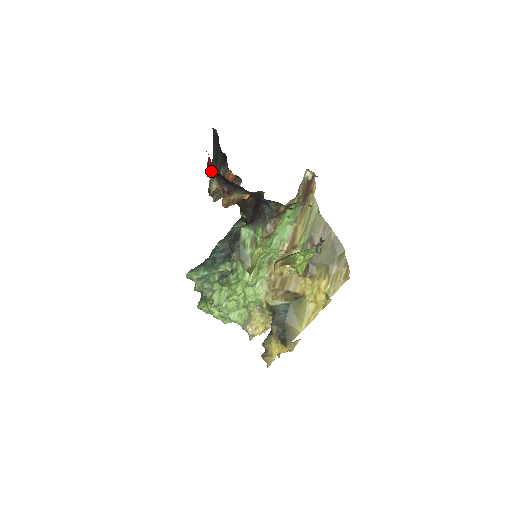
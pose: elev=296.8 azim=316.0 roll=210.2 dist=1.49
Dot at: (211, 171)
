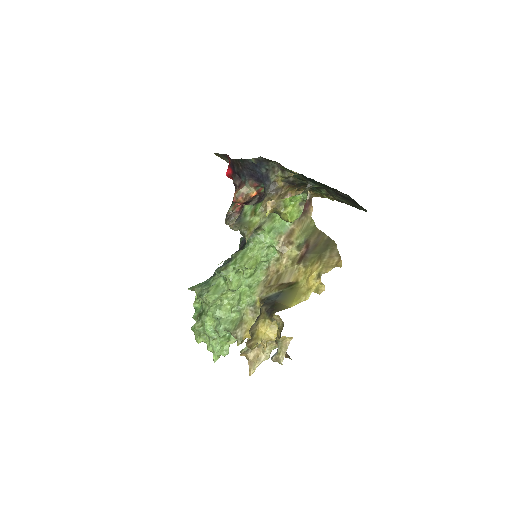
Dot at: (229, 171)
